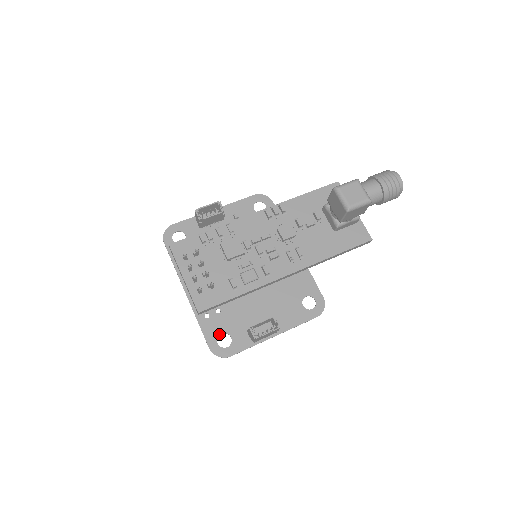
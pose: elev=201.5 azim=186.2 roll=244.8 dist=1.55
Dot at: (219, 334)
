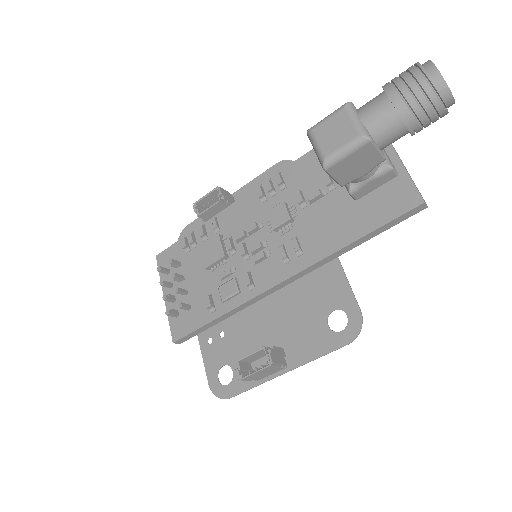
Dot at: (220, 366)
